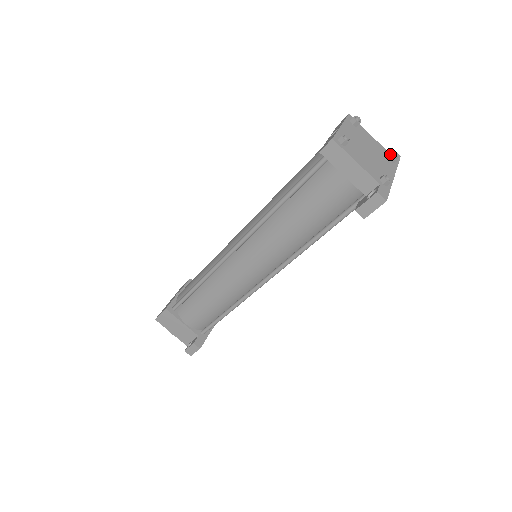
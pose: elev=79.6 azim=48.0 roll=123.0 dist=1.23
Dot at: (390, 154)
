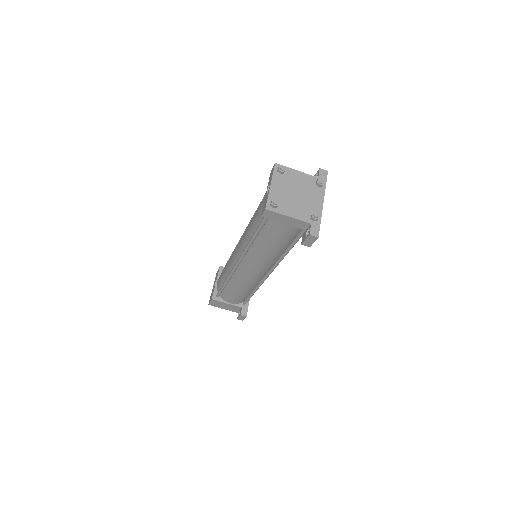
Dot at: (316, 181)
